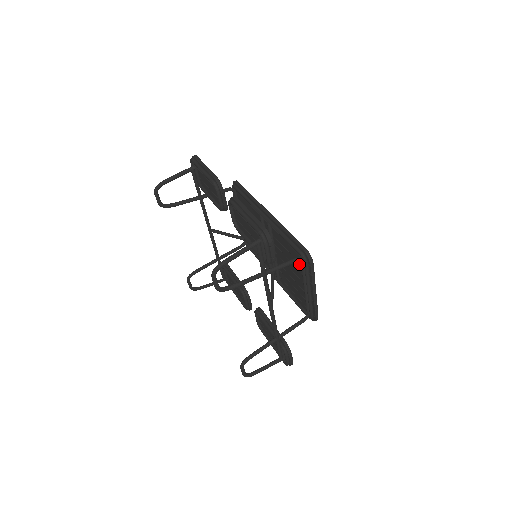
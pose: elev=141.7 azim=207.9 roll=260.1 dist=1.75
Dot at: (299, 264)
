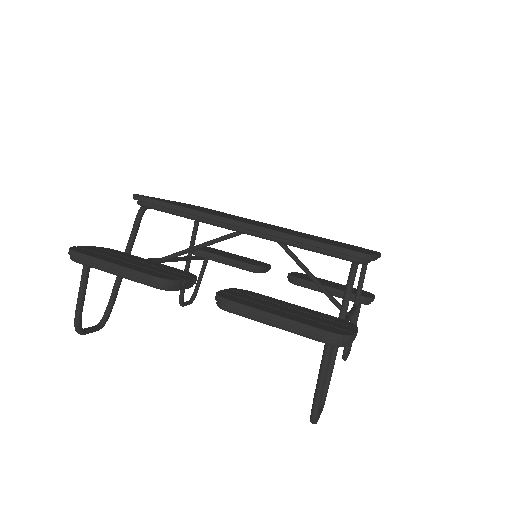
Dot at: occluded
